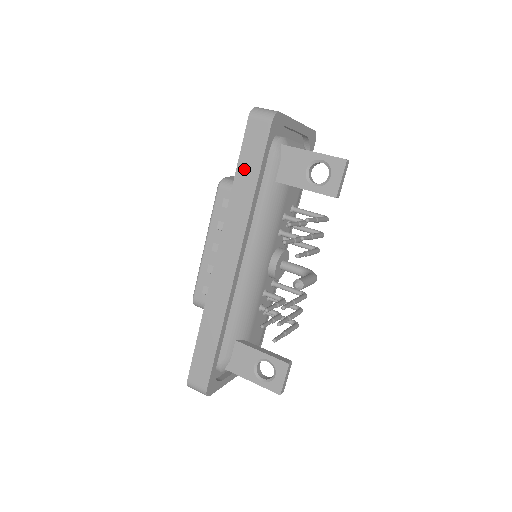
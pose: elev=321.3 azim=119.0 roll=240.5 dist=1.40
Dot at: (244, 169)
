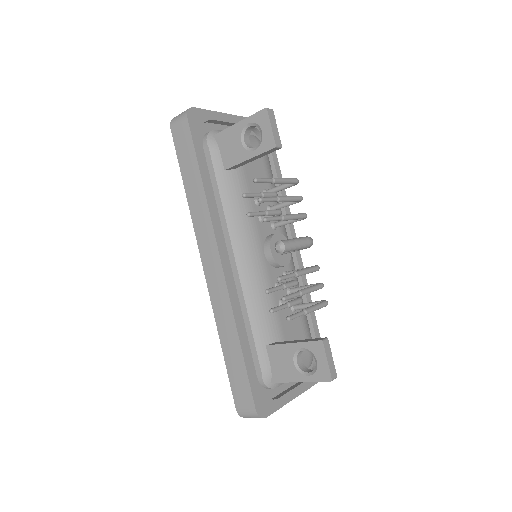
Dot at: (187, 172)
